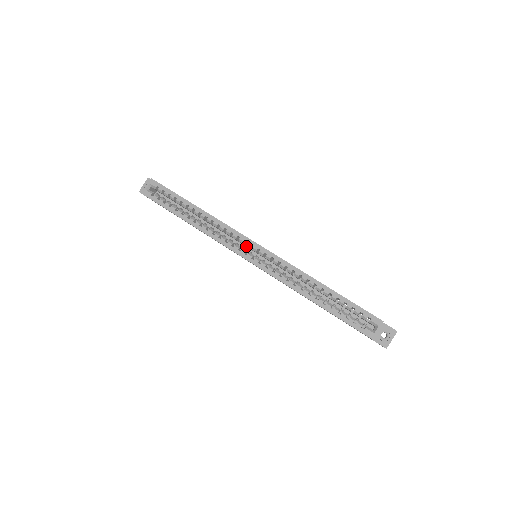
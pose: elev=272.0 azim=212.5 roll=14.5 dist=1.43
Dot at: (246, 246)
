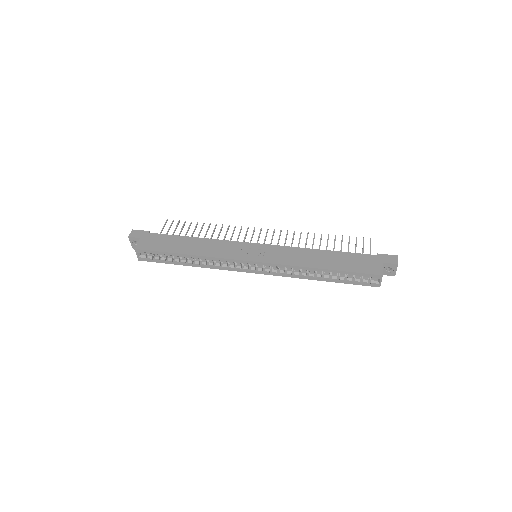
Dot at: occluded
